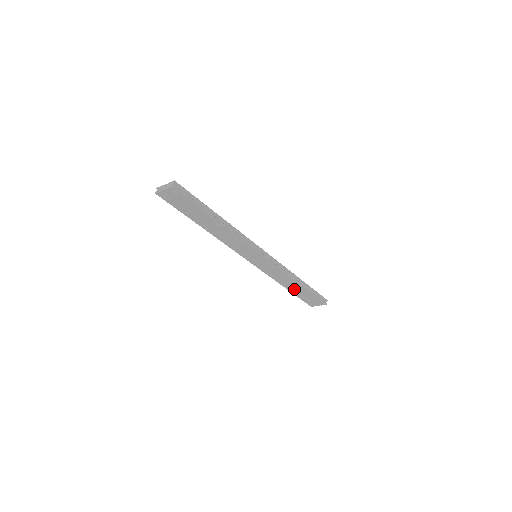
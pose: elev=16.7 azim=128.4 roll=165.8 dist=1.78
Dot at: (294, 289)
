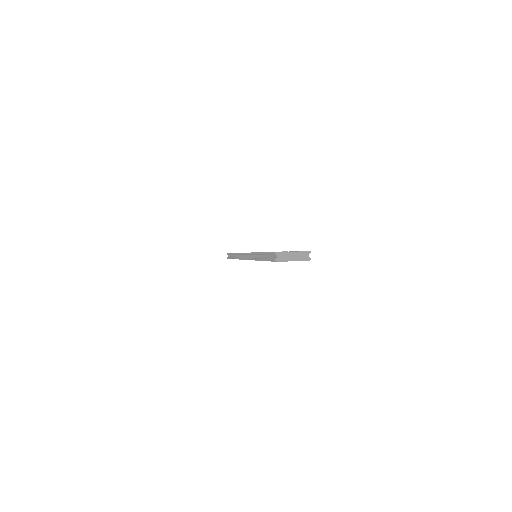
Dot at: occluded
